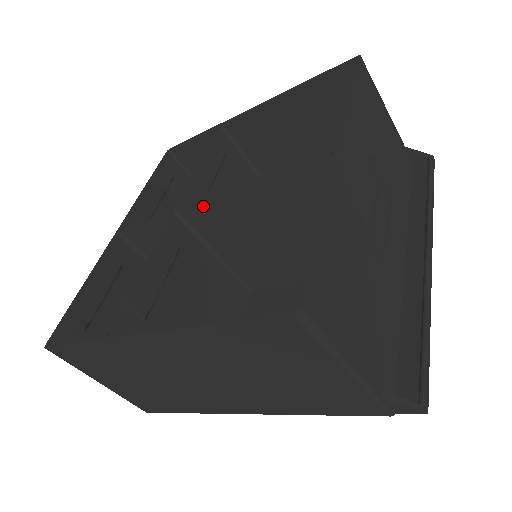
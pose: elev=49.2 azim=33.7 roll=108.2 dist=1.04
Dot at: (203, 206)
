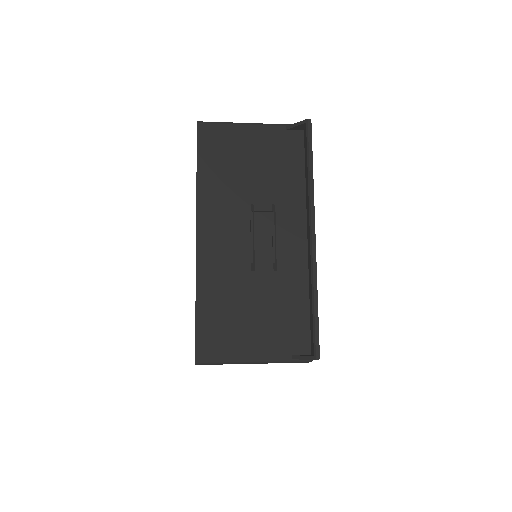
Dot at: occluded
